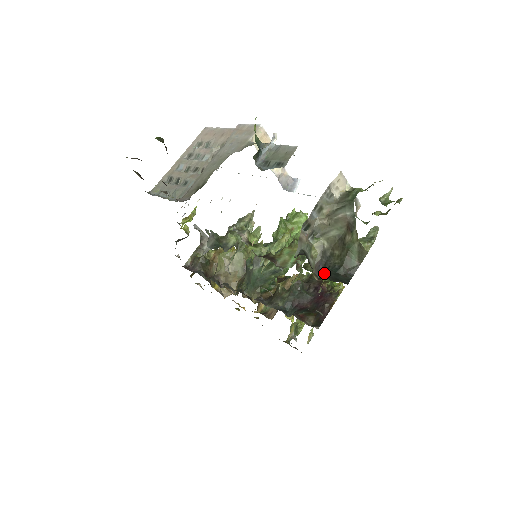
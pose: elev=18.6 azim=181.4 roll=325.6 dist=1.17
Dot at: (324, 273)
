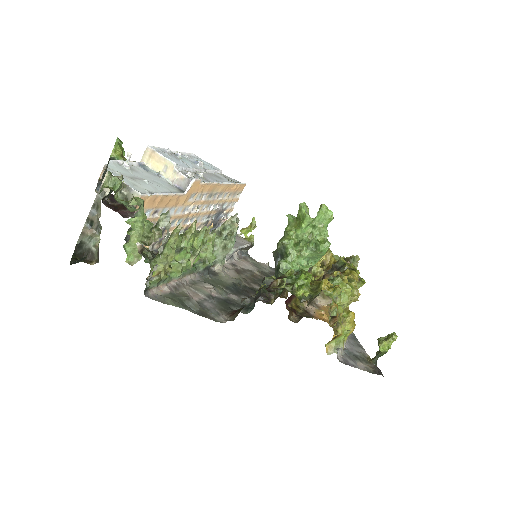
Dot at: (89, 258)
